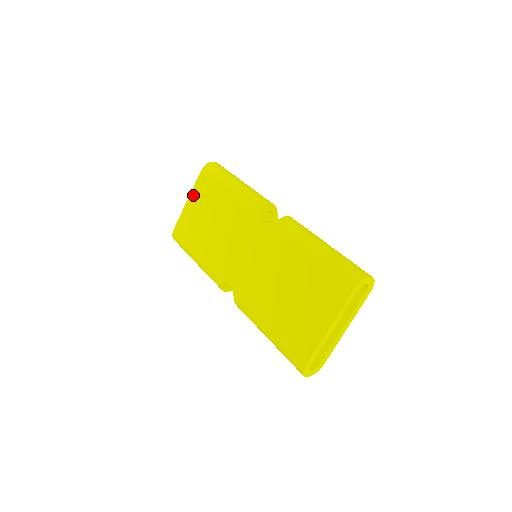
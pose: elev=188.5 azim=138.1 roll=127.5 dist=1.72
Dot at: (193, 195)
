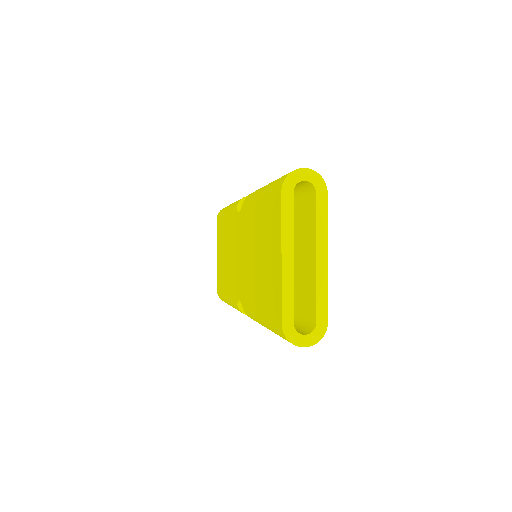
Dot at: (217, 245)
